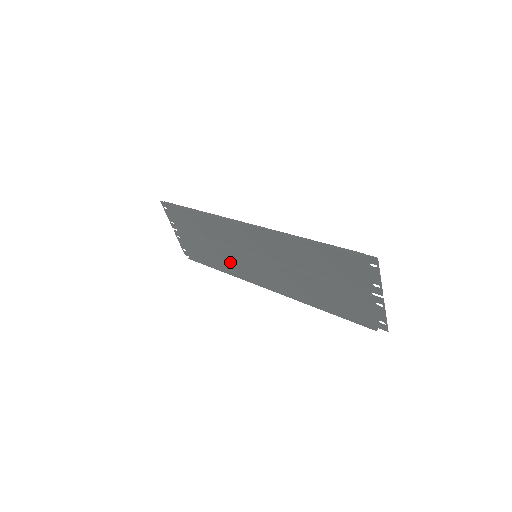
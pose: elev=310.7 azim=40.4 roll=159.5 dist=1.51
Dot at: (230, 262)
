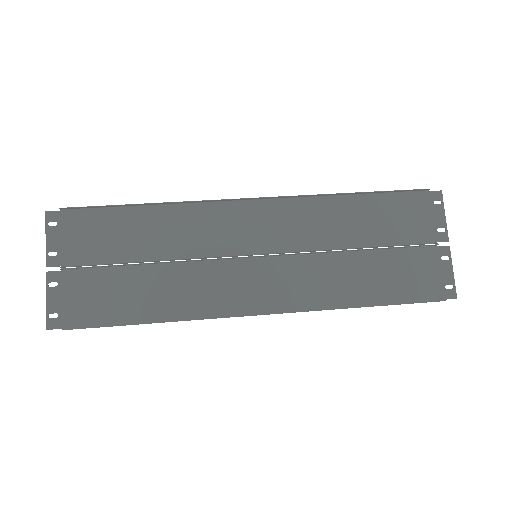
Dot at: (187, 294)
